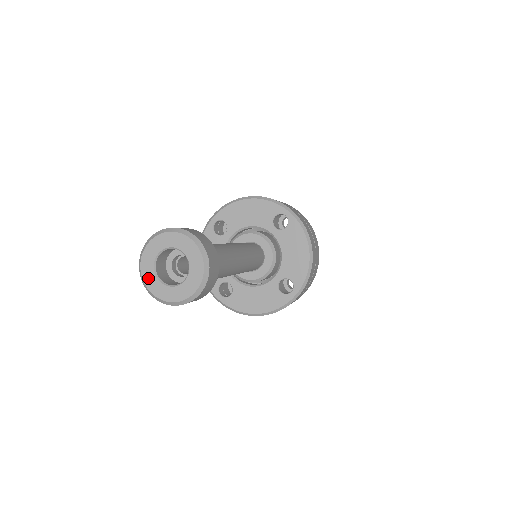
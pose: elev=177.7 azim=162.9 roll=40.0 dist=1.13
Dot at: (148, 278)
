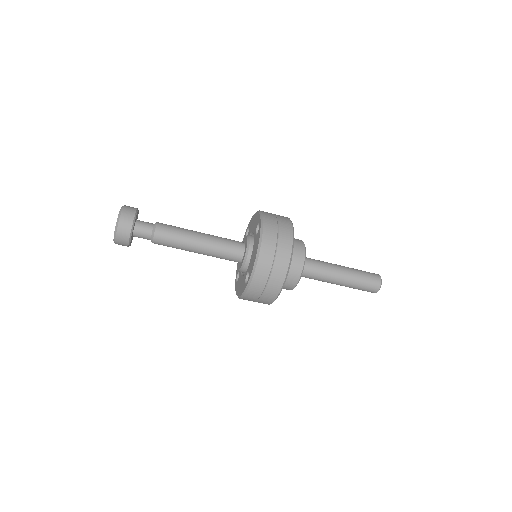
Dot at: occluded
